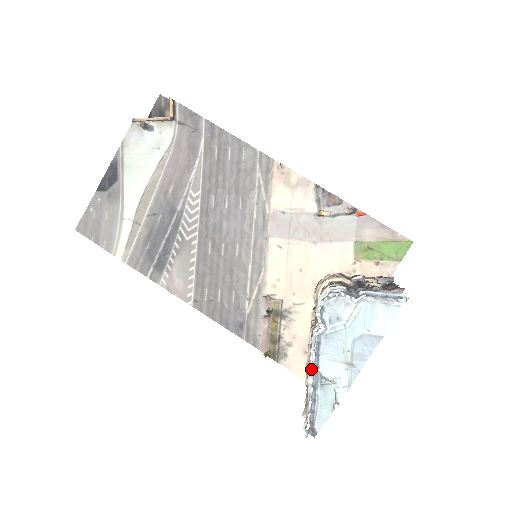
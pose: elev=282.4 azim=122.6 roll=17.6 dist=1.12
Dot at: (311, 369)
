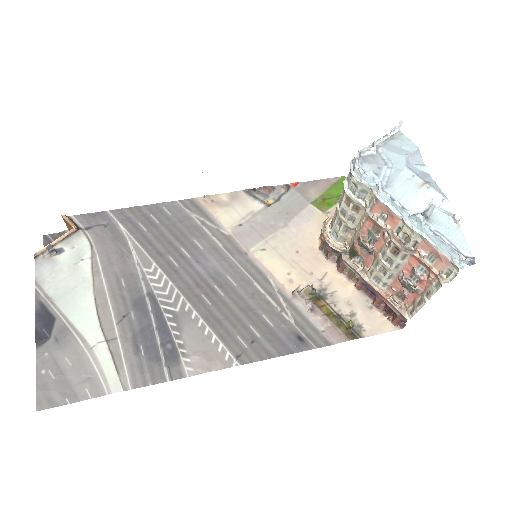
Dot at: (407, 217)
